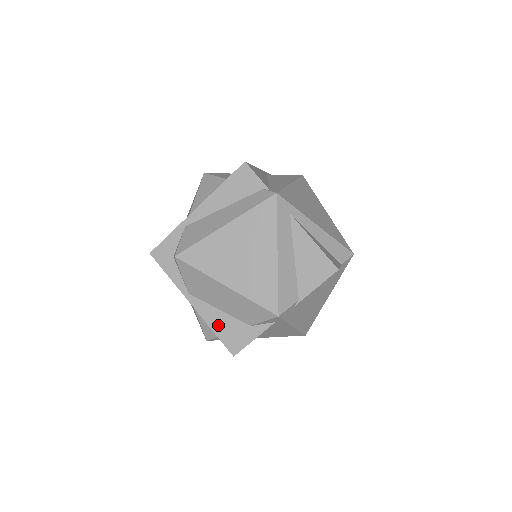
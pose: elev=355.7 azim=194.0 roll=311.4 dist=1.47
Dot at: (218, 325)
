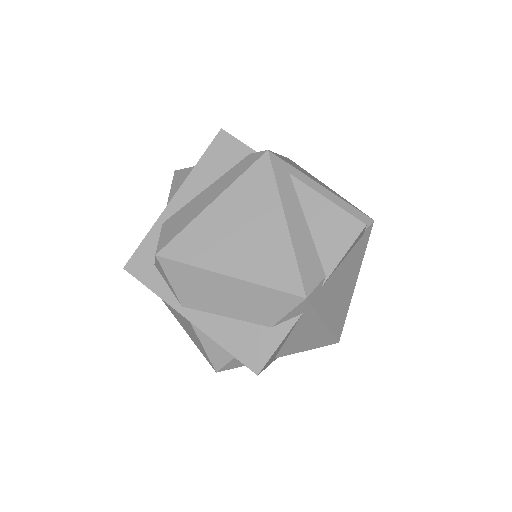
Dot at: (228, 338)
